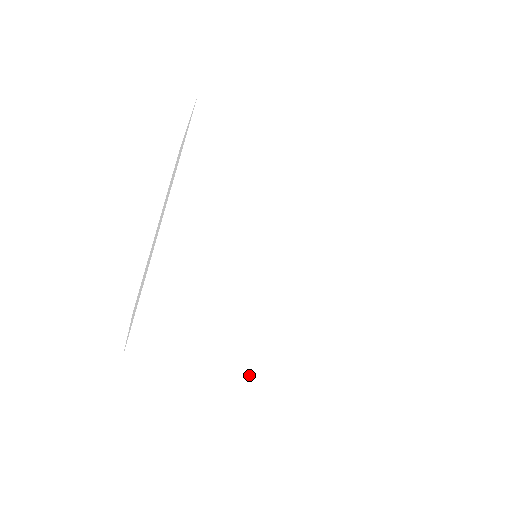
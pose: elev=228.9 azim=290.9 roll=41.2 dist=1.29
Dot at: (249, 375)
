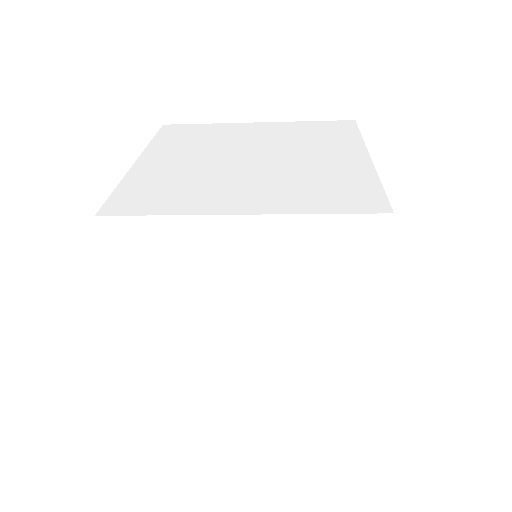
Dot at: (250, 403)
